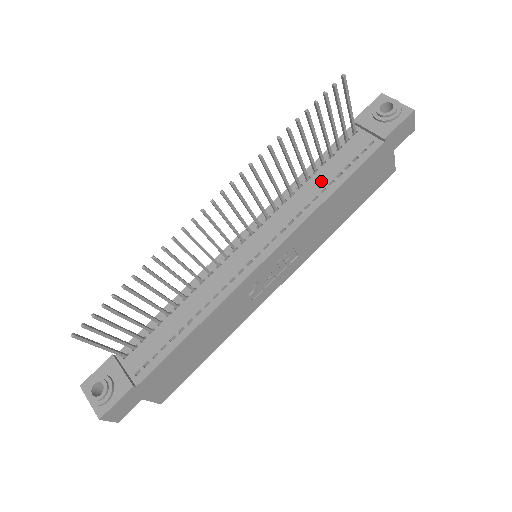
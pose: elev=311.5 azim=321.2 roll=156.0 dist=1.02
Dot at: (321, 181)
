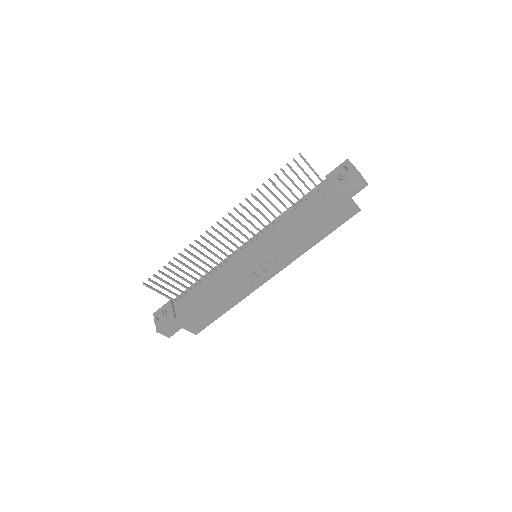
Dot at: (296, 214)
